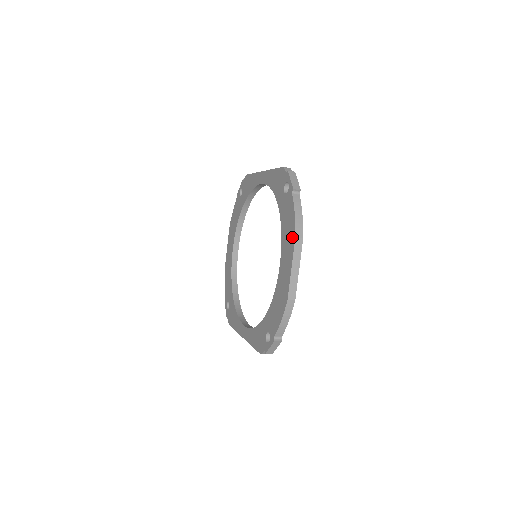
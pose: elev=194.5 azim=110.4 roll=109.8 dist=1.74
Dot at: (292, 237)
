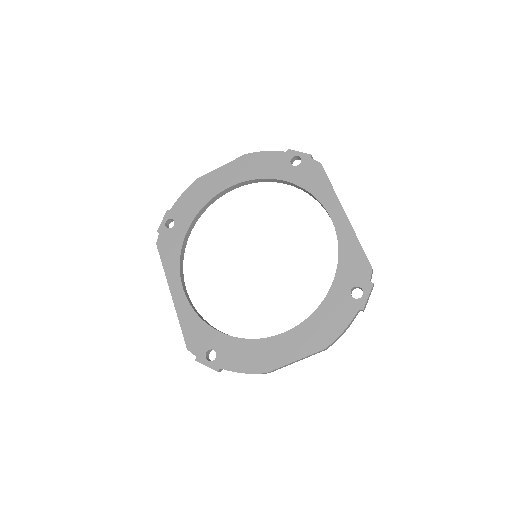
Dot at: (322, 342)
